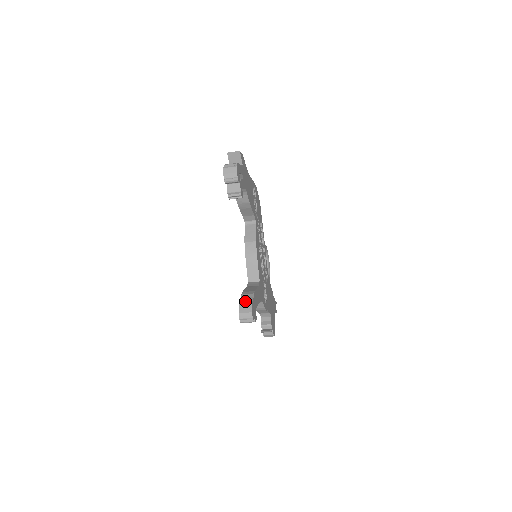
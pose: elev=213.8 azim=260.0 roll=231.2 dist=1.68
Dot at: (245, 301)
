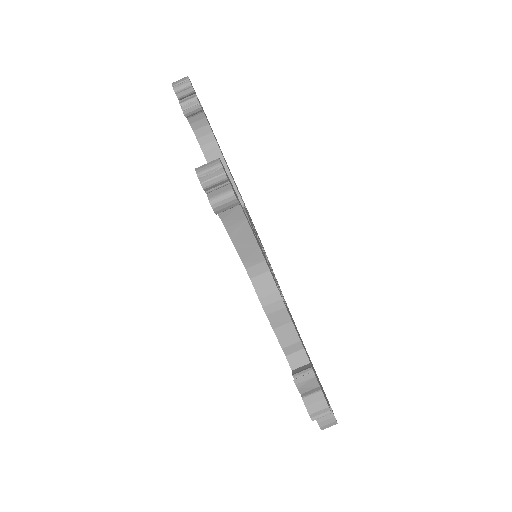
Dot at: occluded
